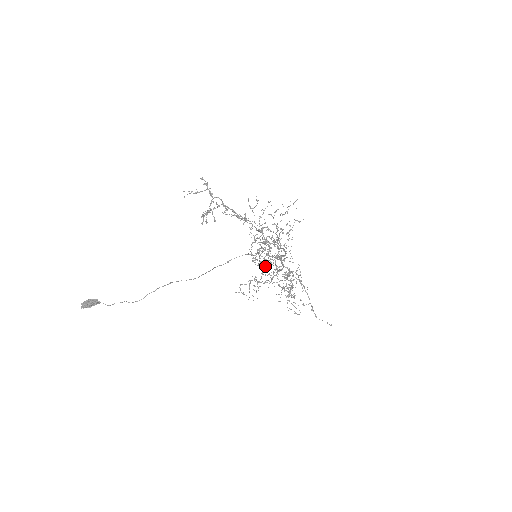
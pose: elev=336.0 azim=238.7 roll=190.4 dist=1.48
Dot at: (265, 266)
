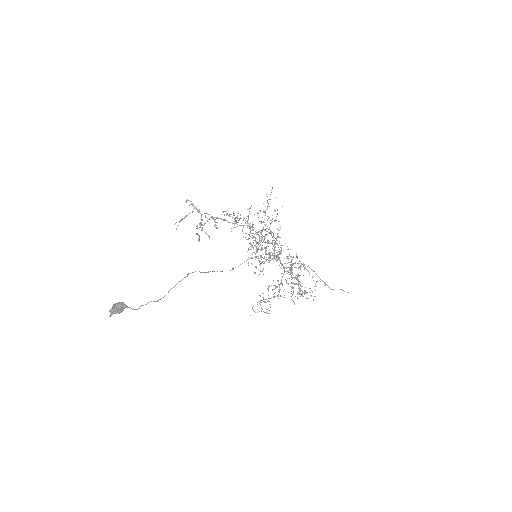
Dot at: occluded
